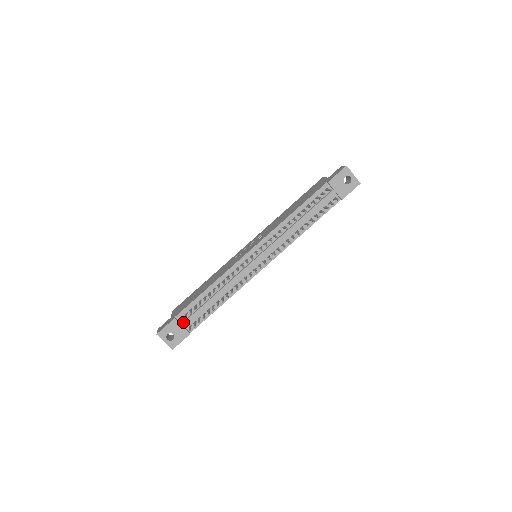
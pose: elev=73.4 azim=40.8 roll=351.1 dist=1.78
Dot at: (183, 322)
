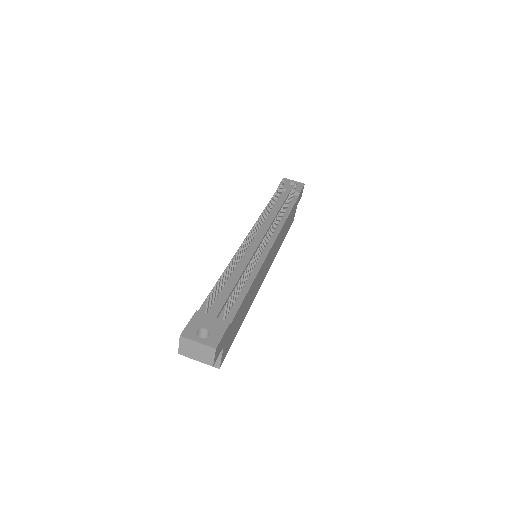
Dot at: (211, 312)
